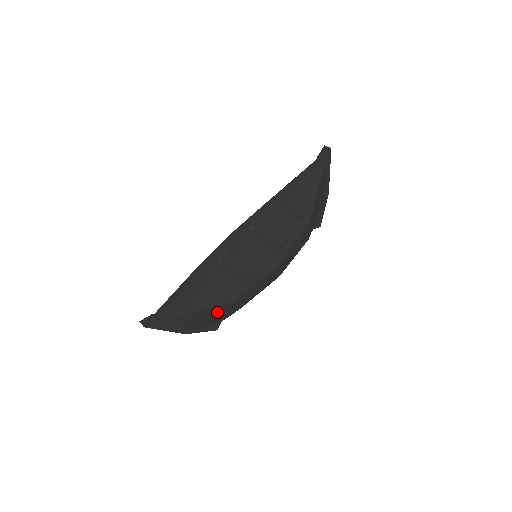
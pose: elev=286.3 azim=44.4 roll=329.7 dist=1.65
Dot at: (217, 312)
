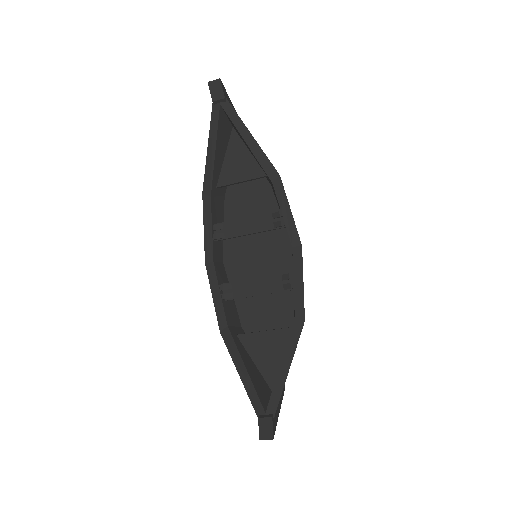
Dot at: occluded
